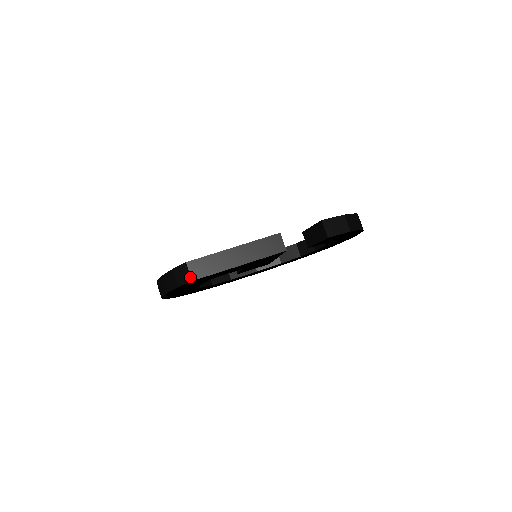
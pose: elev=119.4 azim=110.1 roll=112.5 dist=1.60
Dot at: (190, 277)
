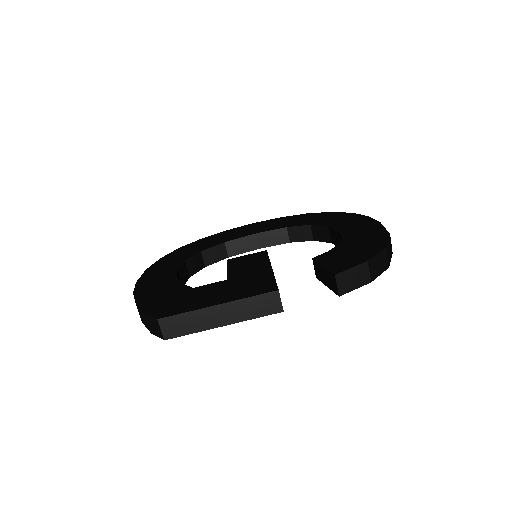
Dot at: (162, 336)
